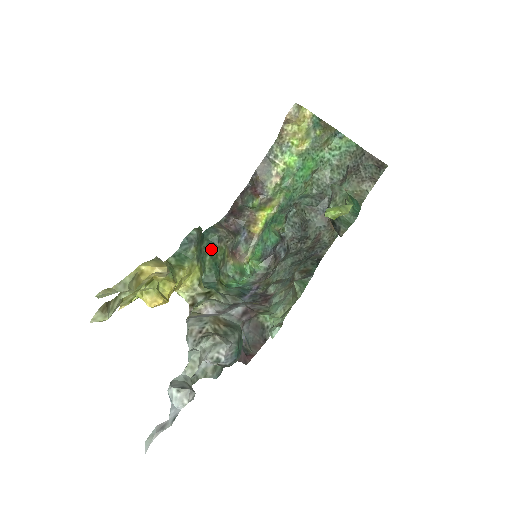
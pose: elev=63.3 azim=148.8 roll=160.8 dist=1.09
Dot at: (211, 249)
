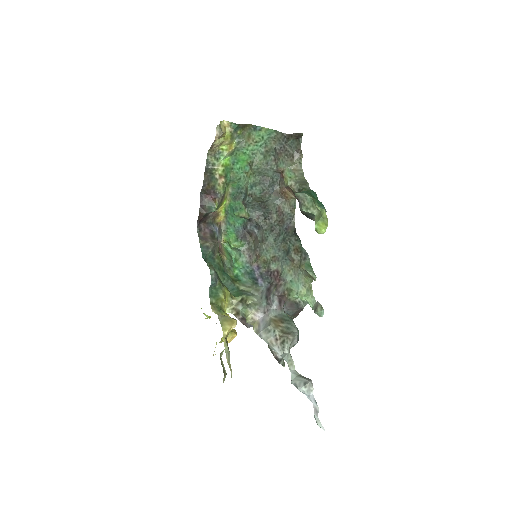
Dot at: (214, 264)
